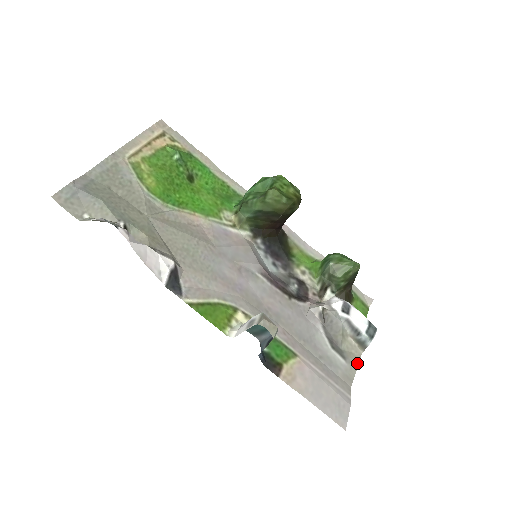
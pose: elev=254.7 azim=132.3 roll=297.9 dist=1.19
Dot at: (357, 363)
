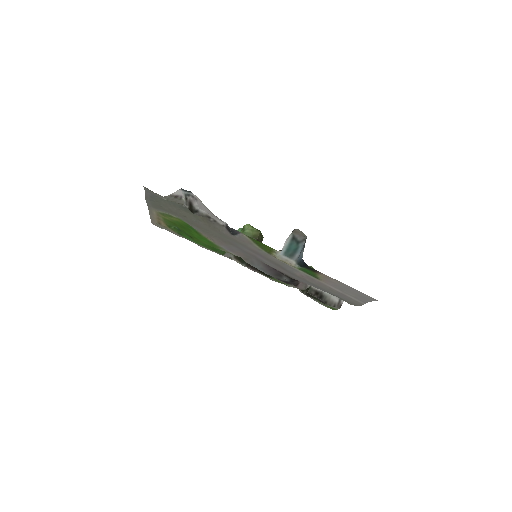
Dot at: occluded
